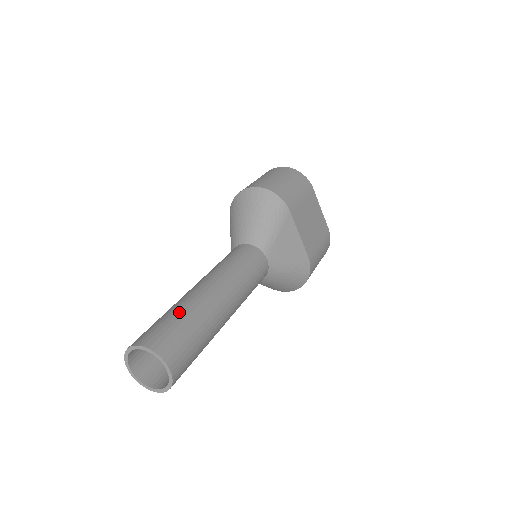
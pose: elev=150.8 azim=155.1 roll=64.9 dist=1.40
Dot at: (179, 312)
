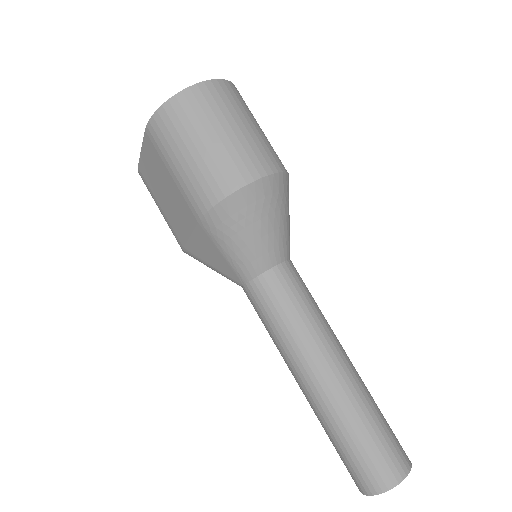
Dot at: (376, 415)
